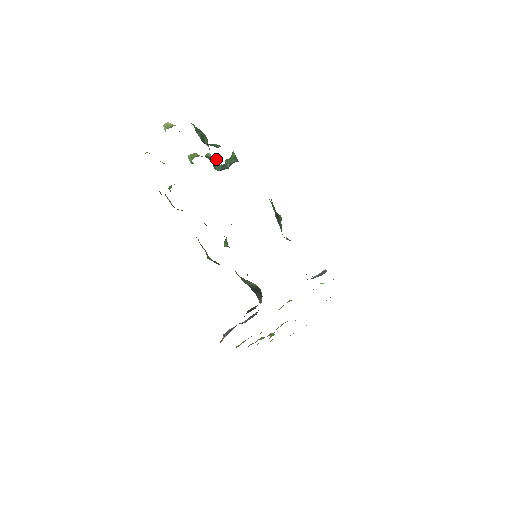
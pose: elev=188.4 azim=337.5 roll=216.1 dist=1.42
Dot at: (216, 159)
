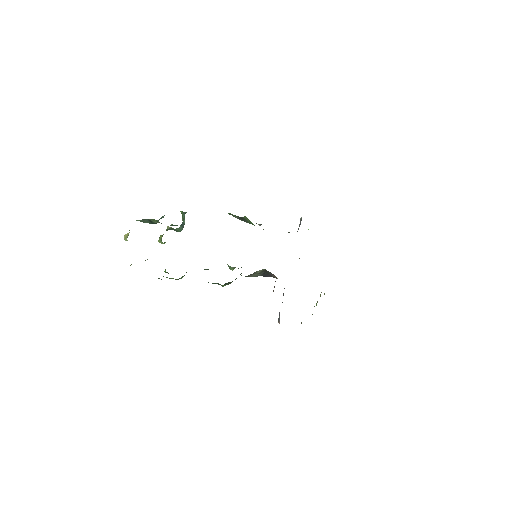
Dot at: (172, 225)
